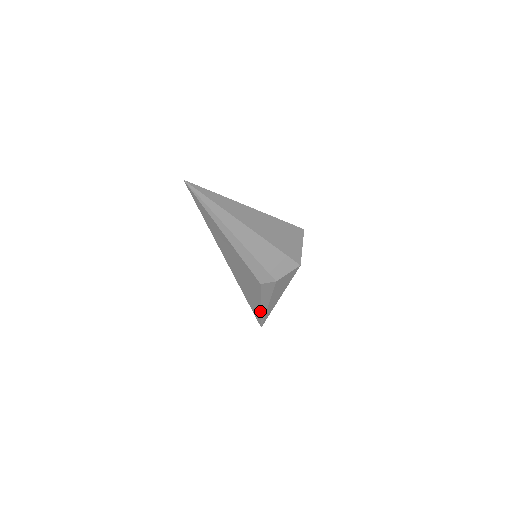
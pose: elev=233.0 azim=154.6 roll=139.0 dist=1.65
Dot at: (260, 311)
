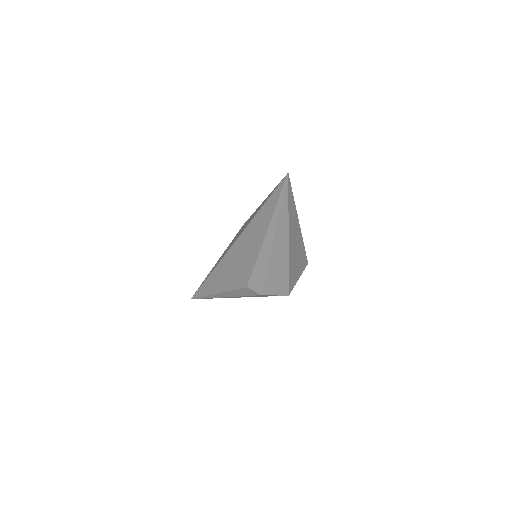
Dot at: (211, 294)
